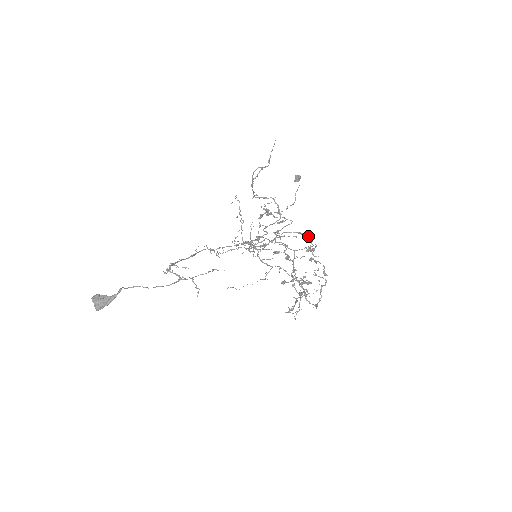
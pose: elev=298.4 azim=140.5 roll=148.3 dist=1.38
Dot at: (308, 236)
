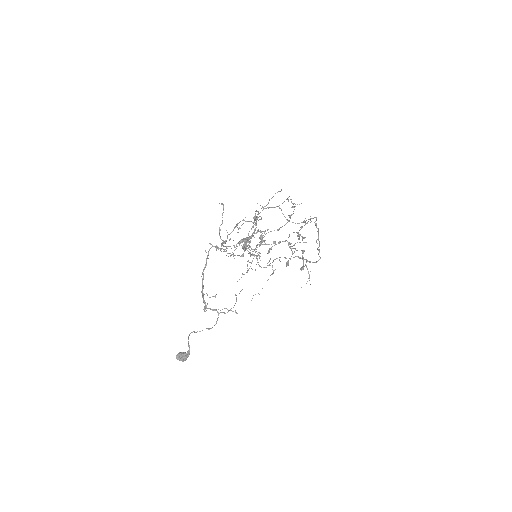
Dot at: occluded
